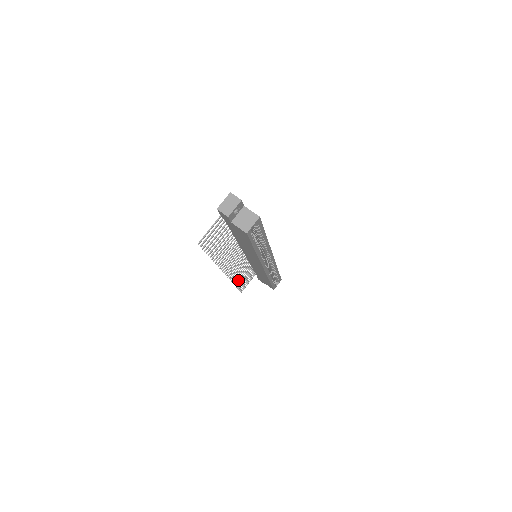
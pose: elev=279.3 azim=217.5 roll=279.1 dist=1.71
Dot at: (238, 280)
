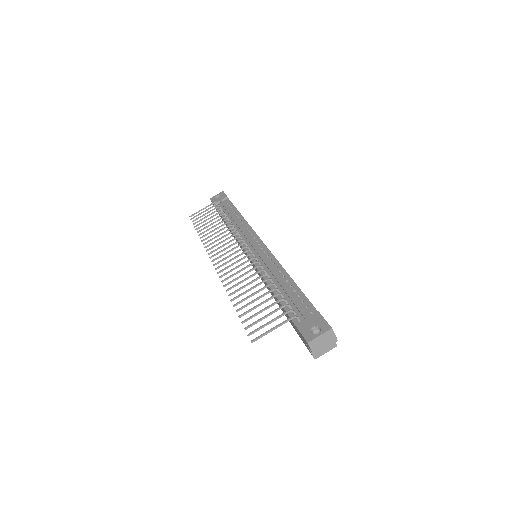
Dot at: occluded
